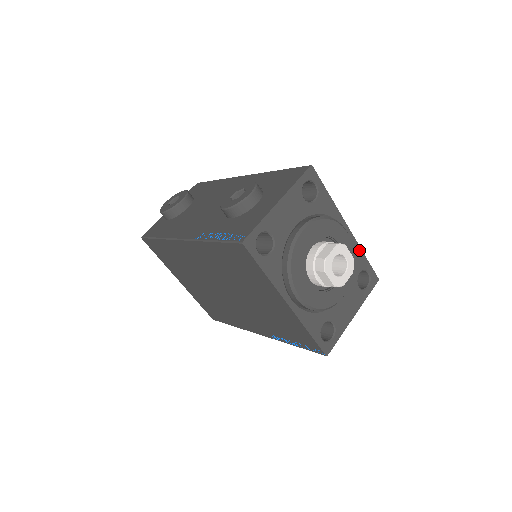
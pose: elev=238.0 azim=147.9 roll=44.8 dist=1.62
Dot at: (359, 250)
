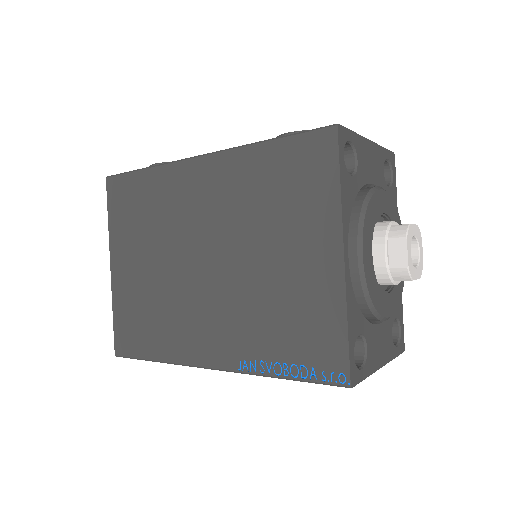
Dot at: occluded
